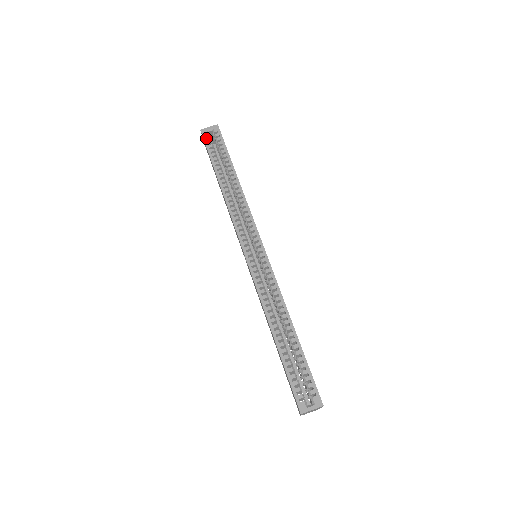
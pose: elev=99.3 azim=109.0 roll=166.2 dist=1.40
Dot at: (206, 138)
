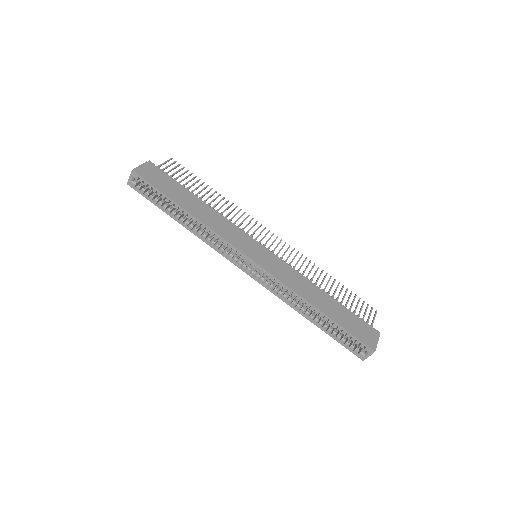
Dot at: (137, 190)
